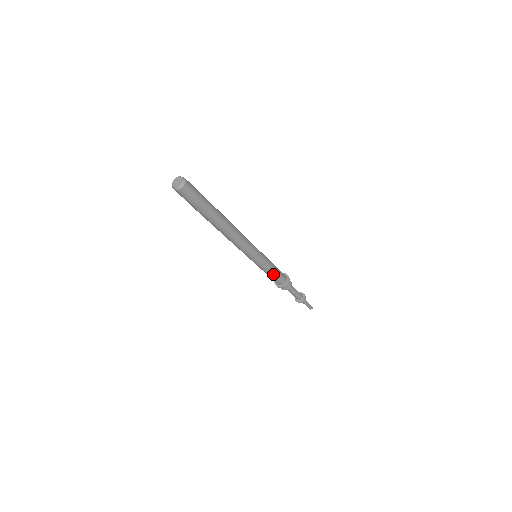
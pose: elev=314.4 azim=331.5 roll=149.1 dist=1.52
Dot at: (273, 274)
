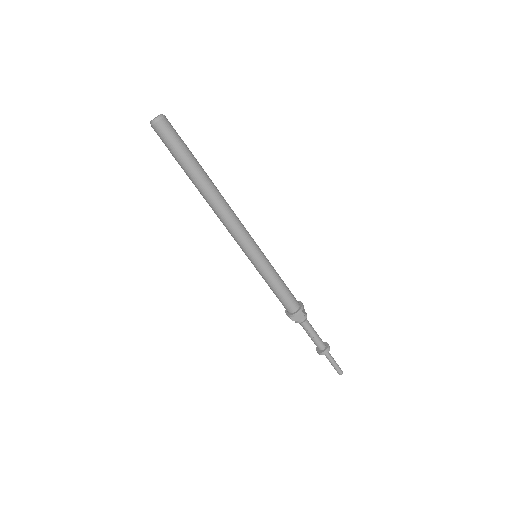
Dot at: (277, 290)
